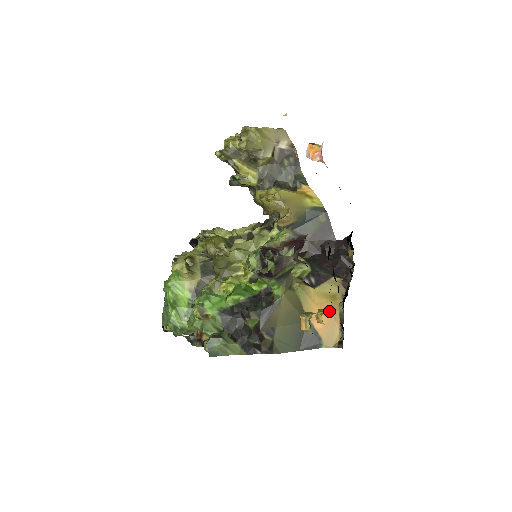
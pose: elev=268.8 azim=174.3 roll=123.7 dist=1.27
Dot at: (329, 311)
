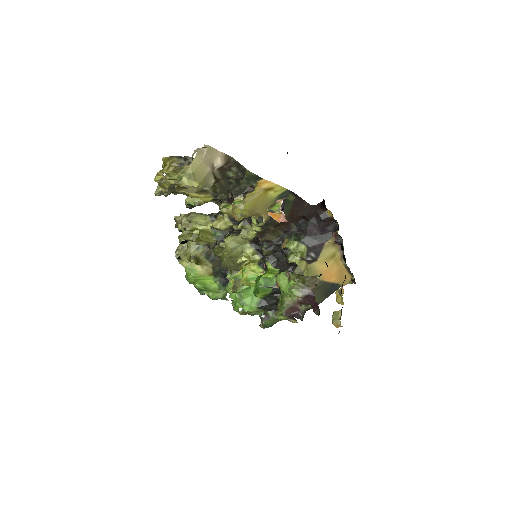
Dot at: (336, 268)
